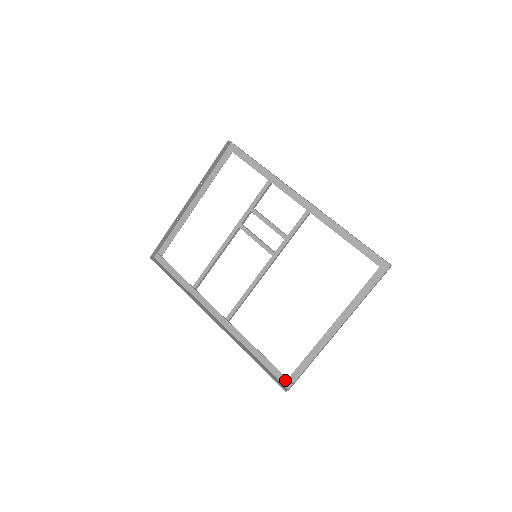
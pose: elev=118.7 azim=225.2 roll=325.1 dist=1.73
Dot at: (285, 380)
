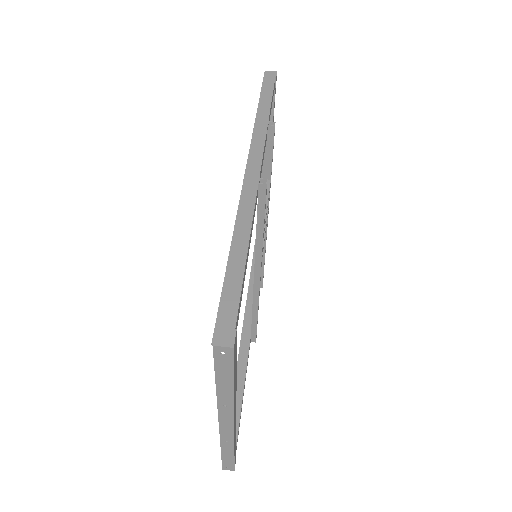
Dot at: occluded
